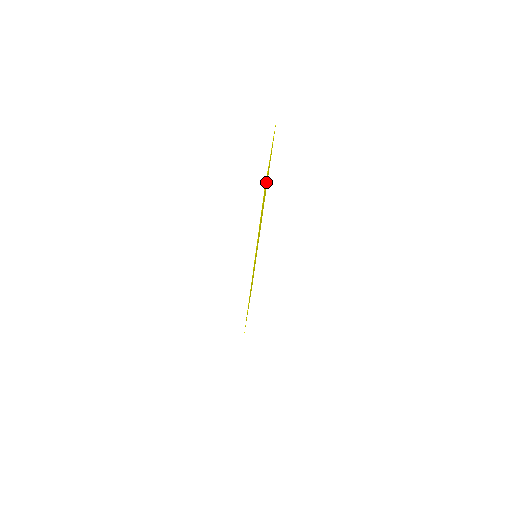
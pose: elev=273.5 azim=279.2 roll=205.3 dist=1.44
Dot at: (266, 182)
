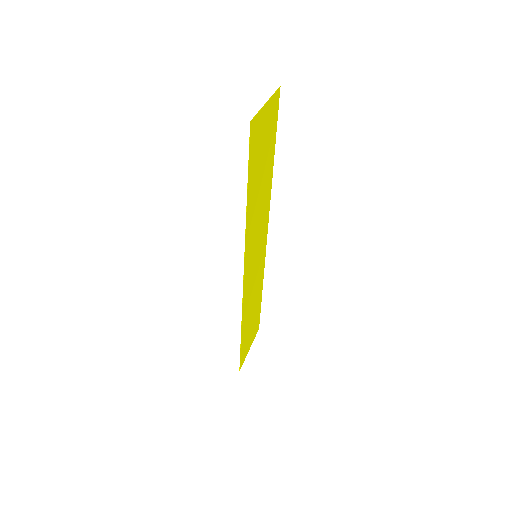
Dot at: (261, 136)
